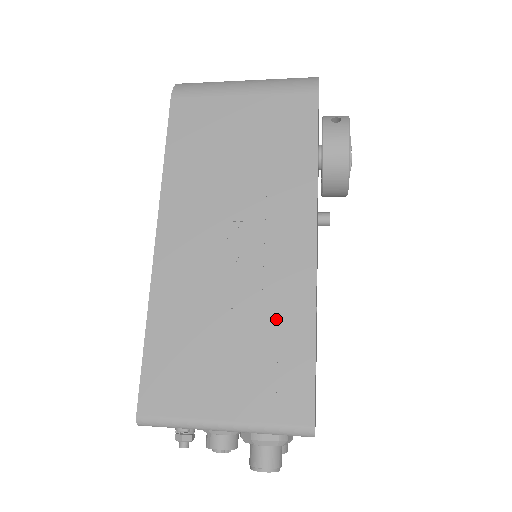
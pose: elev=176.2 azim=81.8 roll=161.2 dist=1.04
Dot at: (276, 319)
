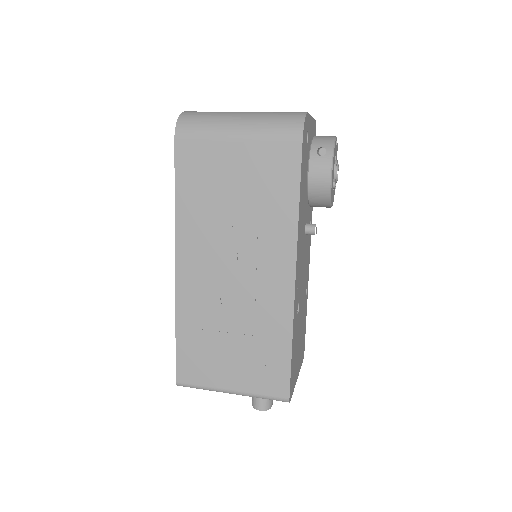
Dot at: (265, 331)
